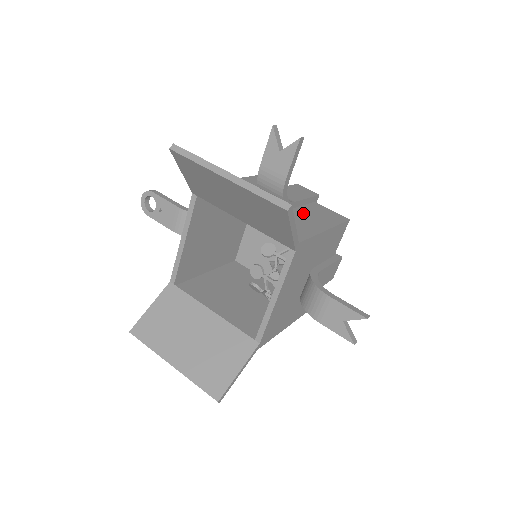
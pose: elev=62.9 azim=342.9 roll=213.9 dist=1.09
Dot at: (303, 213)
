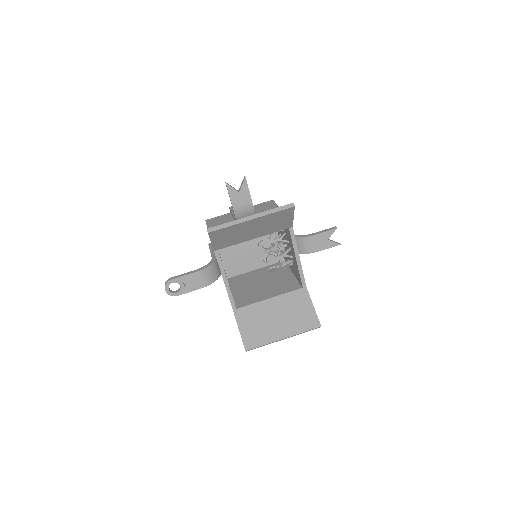
Dot at: occluded
